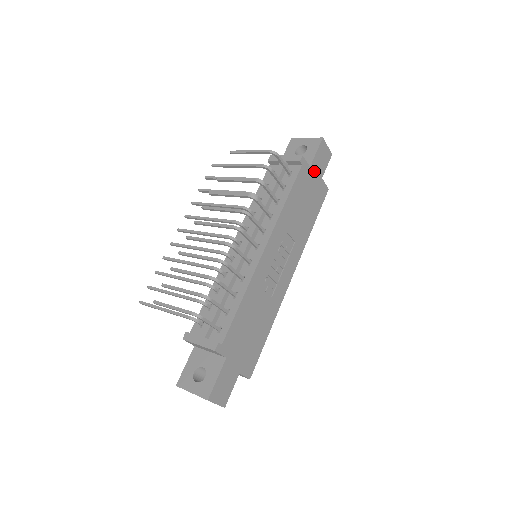
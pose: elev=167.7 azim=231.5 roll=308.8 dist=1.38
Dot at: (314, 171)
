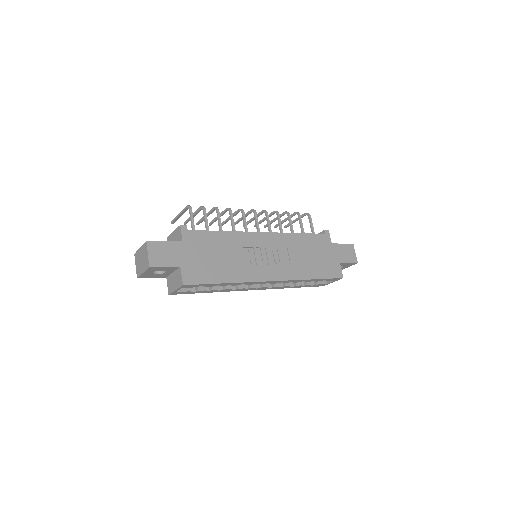
Dot at: (334, 250)
